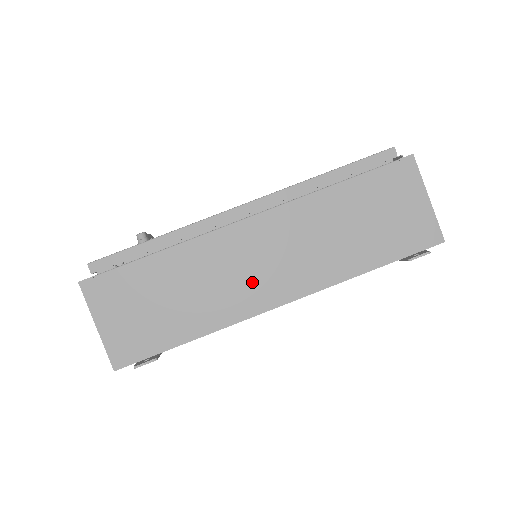
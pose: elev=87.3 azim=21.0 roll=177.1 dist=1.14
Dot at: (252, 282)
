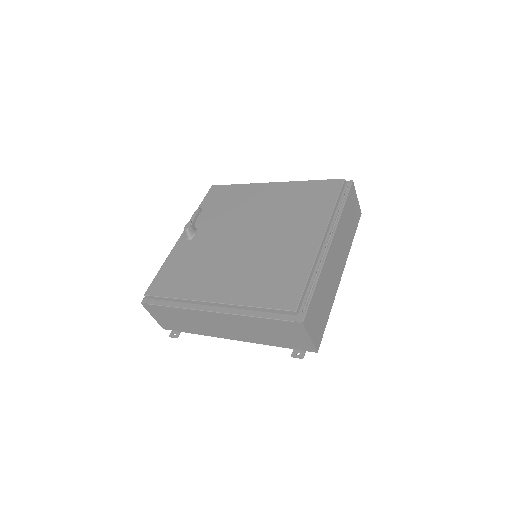
Dot at: (218, 329)
